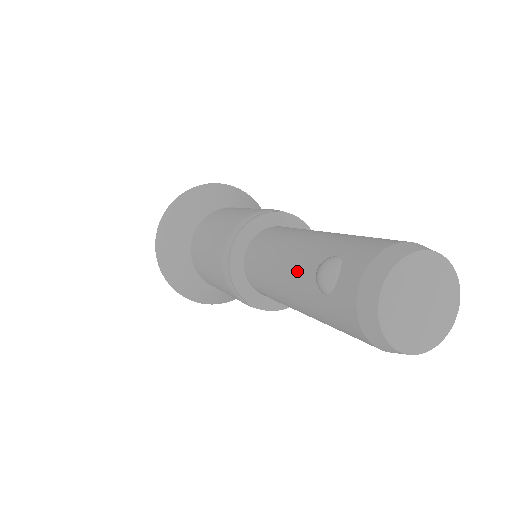
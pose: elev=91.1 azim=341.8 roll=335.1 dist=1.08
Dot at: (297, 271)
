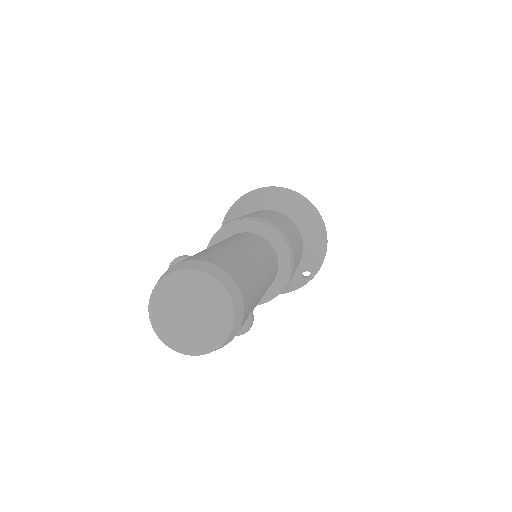
Dot at: occluded
